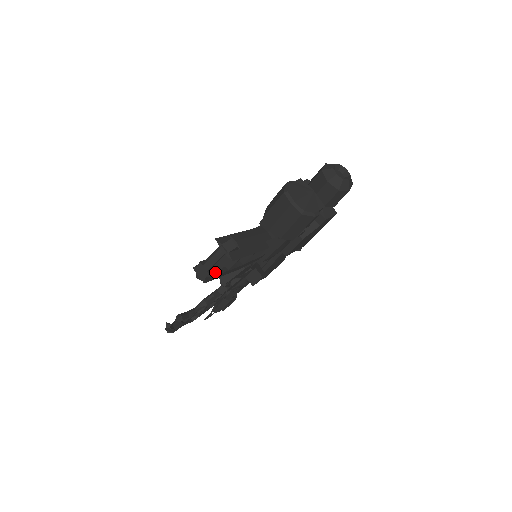
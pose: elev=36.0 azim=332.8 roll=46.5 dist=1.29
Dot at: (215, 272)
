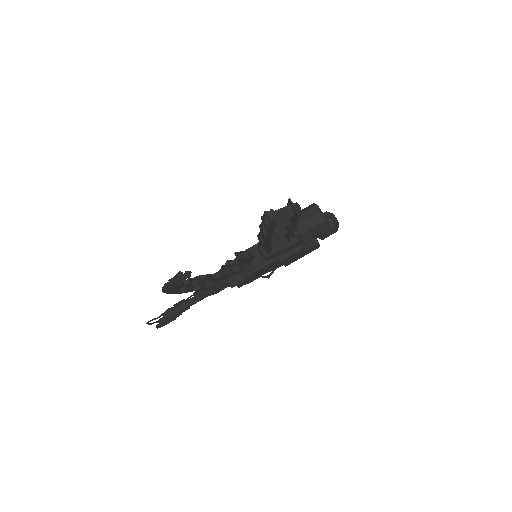
Dot at: (277, 221)
